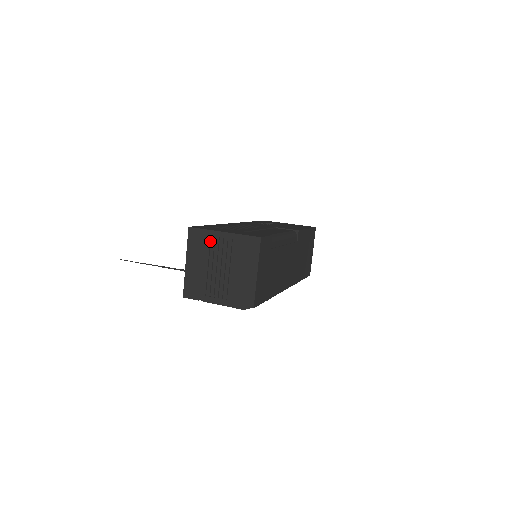
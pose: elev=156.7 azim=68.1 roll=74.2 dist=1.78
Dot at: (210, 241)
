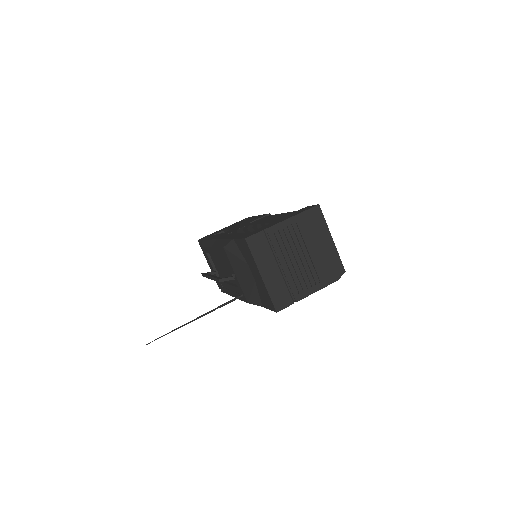
Dot at: (274, 239)
